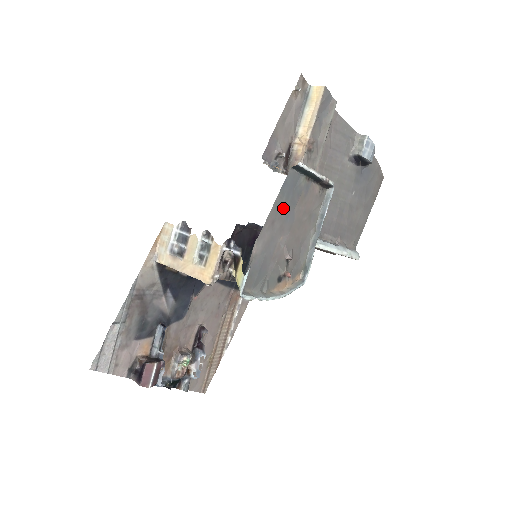
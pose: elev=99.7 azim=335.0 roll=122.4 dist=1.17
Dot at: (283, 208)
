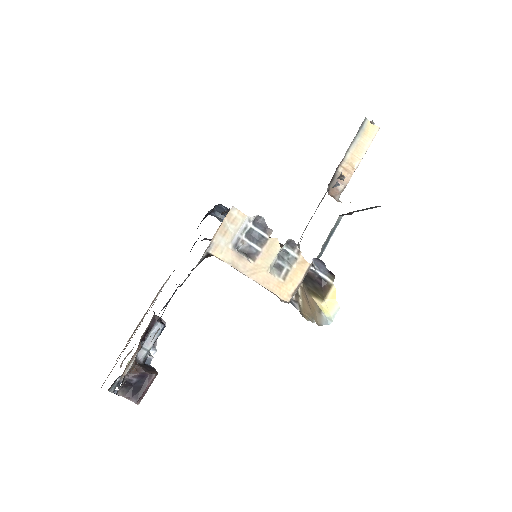
Dot at: occluded
